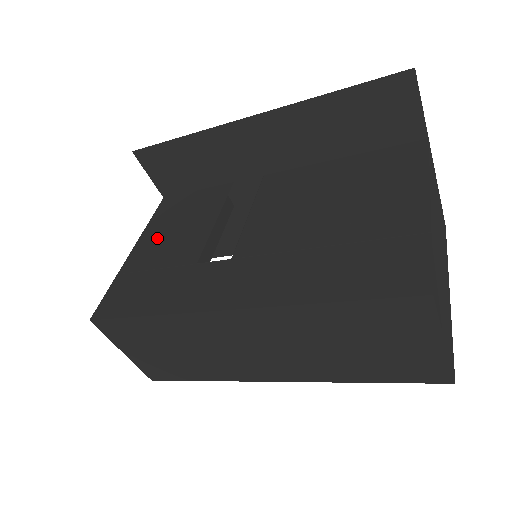
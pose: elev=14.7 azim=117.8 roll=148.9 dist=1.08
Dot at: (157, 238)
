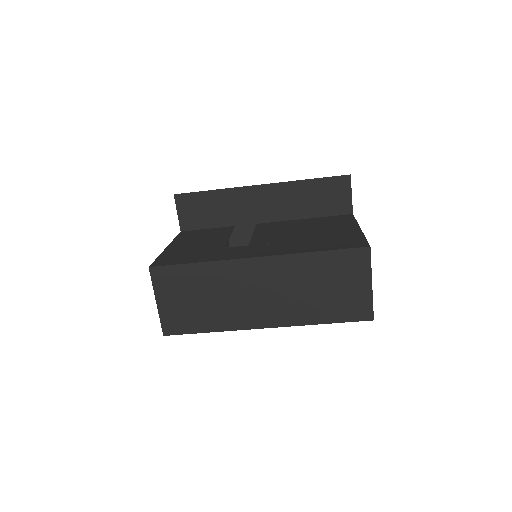
Dot at: (186, 242)
